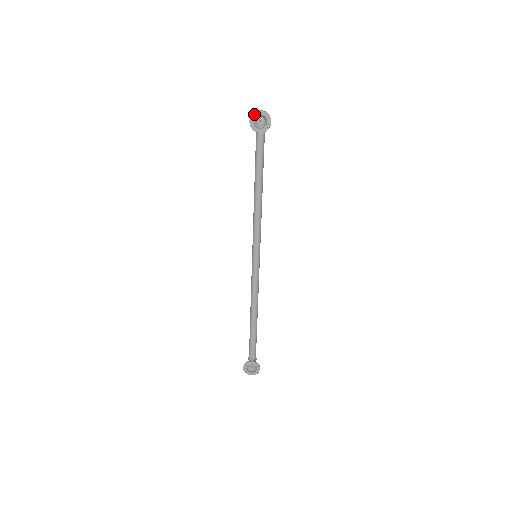
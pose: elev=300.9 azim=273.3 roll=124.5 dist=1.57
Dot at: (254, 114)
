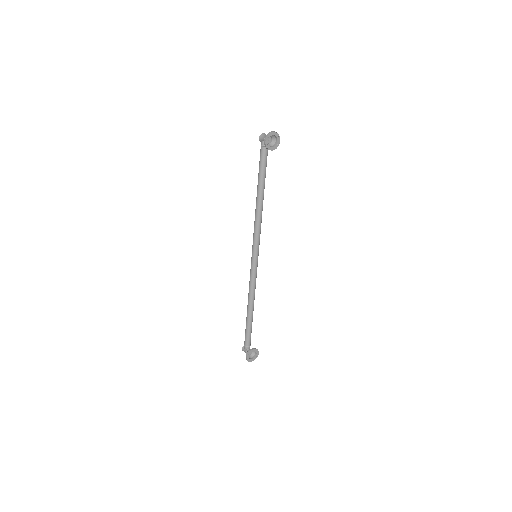
Dot at: (269, 135)
